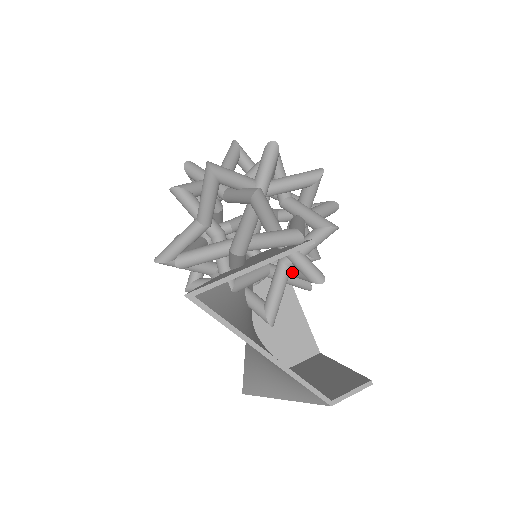
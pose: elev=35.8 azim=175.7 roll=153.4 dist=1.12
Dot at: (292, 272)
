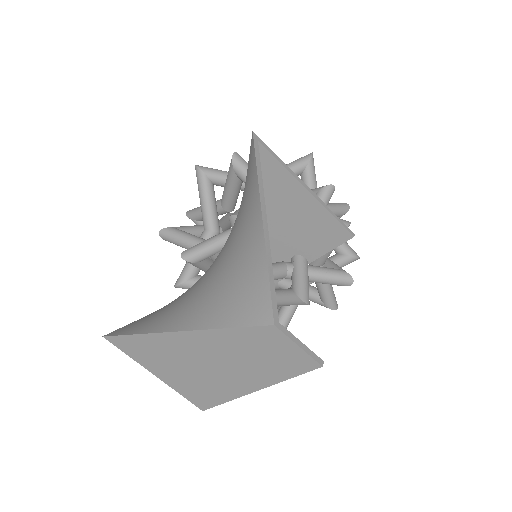
Dot at: (275, 290)
